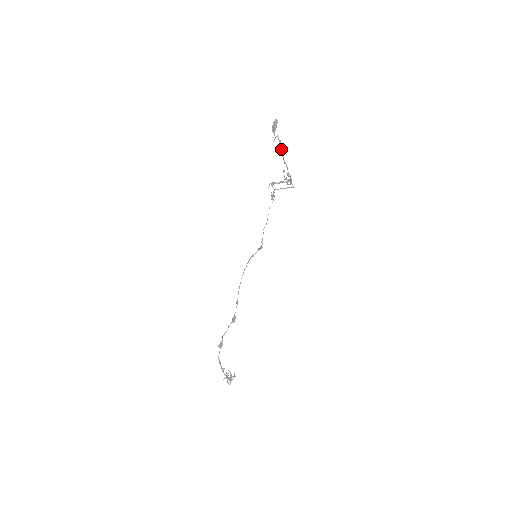
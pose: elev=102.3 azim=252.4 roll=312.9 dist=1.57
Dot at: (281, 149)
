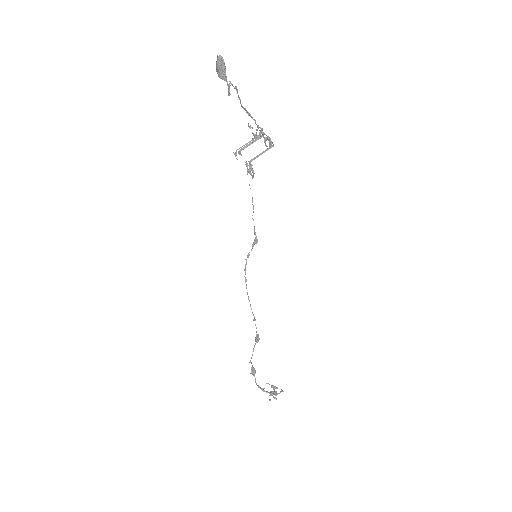
Dot at: (240, 99)
